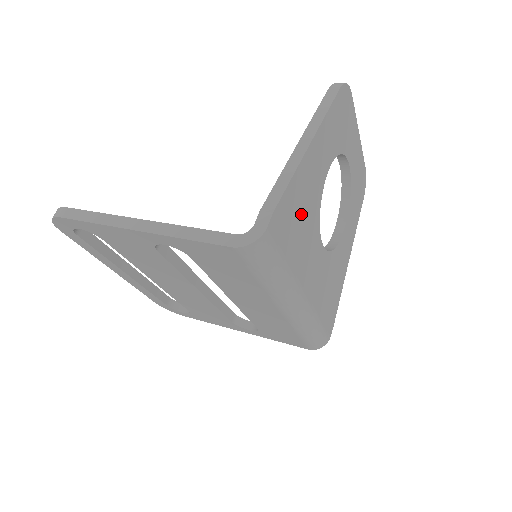
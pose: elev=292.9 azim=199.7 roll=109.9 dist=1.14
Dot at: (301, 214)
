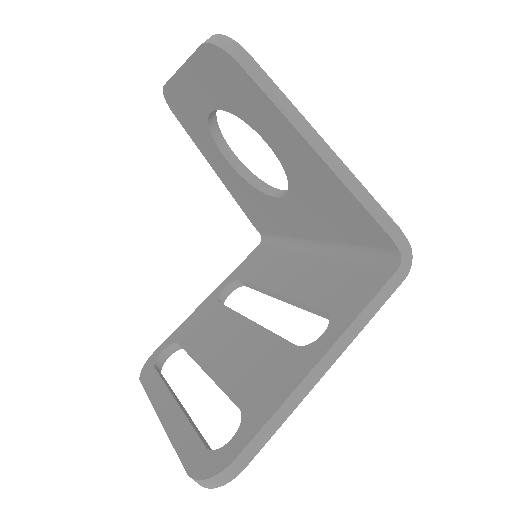
Dot at: occluded
